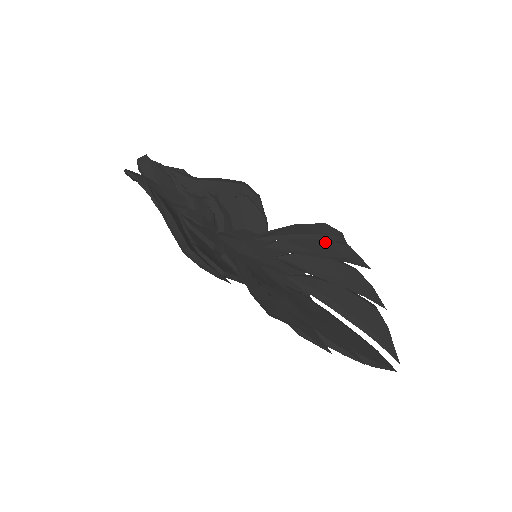
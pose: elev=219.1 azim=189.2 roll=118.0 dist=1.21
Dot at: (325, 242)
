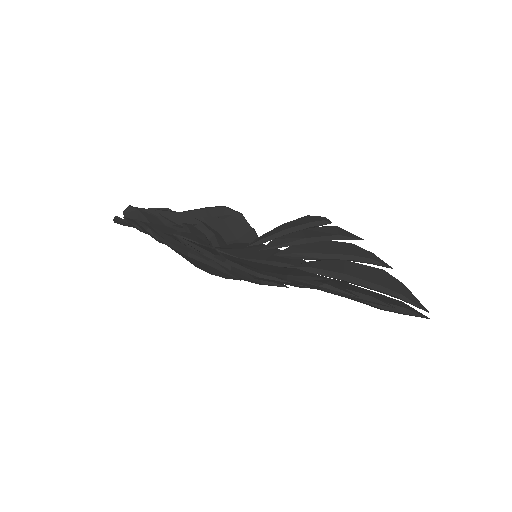
Dot at: (314, 229)
